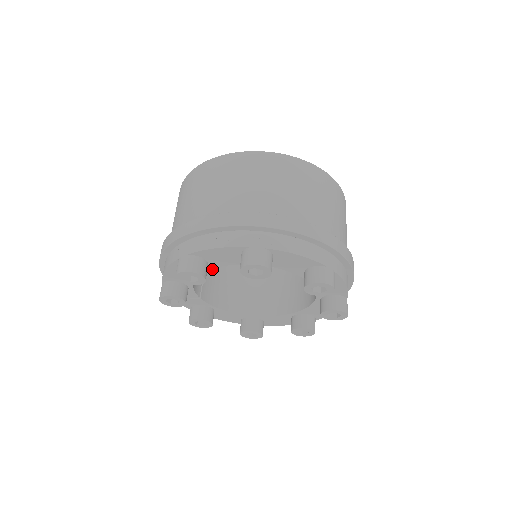
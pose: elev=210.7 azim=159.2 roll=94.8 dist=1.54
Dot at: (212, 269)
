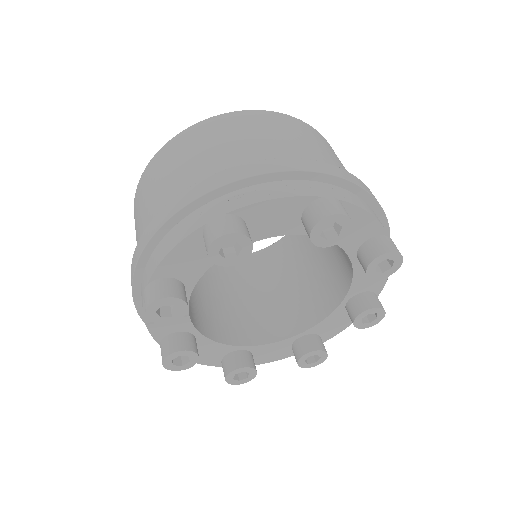
Dot at: occluded
